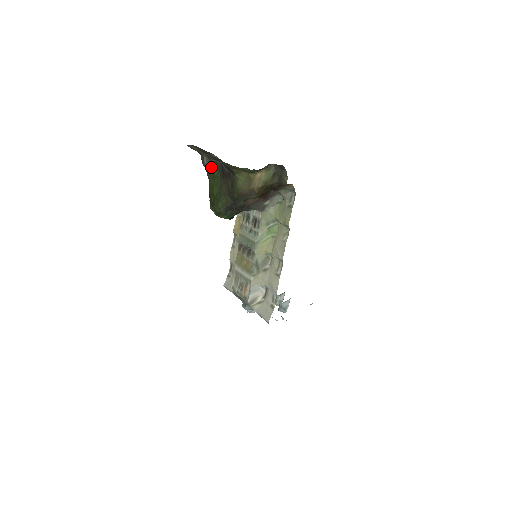
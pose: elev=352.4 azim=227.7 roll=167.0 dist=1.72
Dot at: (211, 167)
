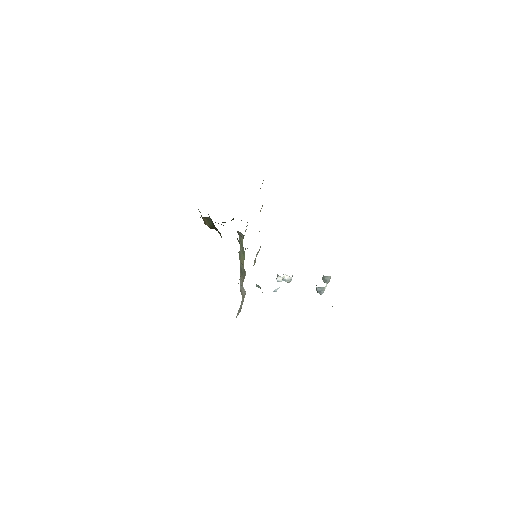
Dot at: occluded
